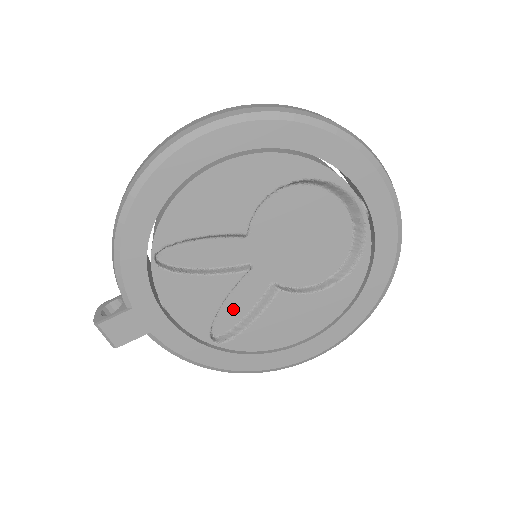
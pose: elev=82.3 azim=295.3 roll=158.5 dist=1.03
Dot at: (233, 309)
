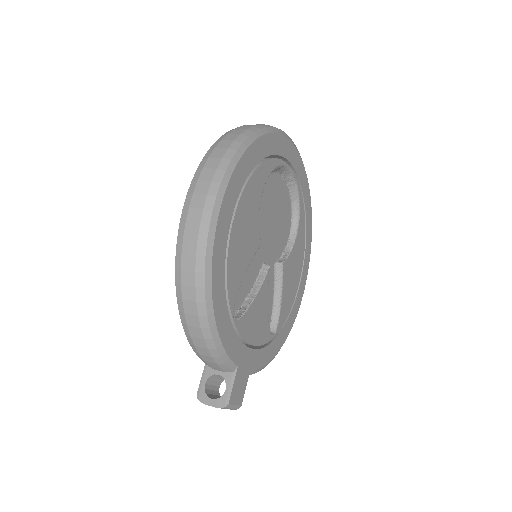
Dot at: occluded
